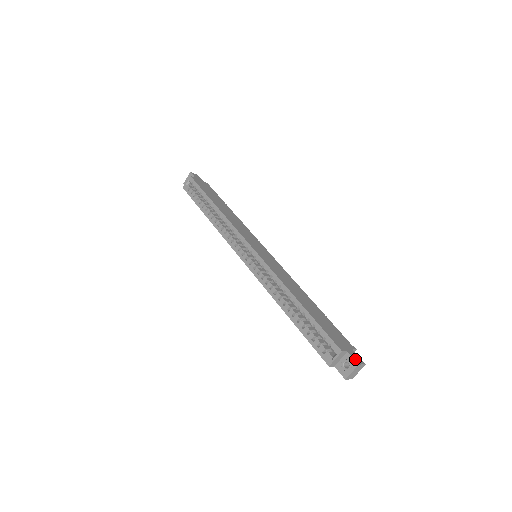
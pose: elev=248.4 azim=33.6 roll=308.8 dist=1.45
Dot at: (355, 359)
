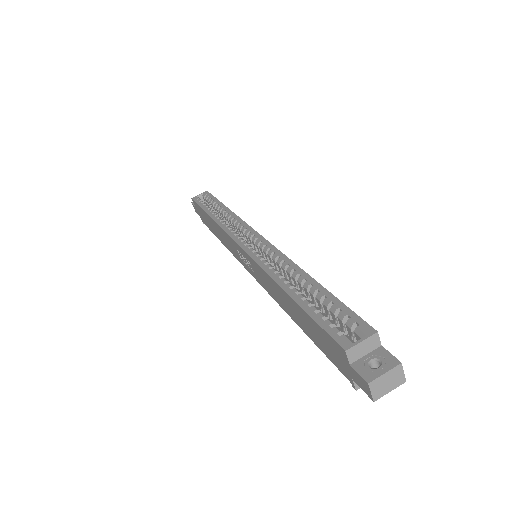
Dot at: (394, 358)
